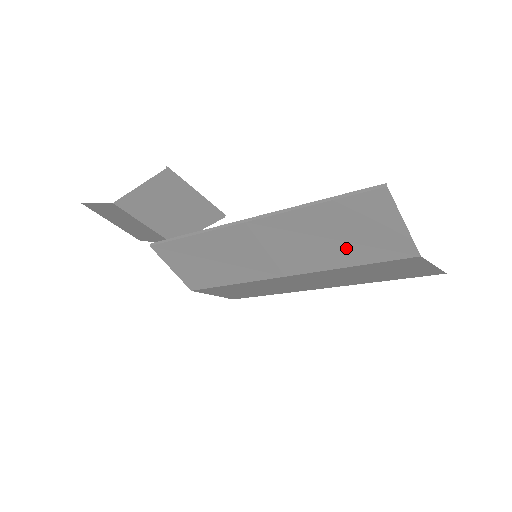
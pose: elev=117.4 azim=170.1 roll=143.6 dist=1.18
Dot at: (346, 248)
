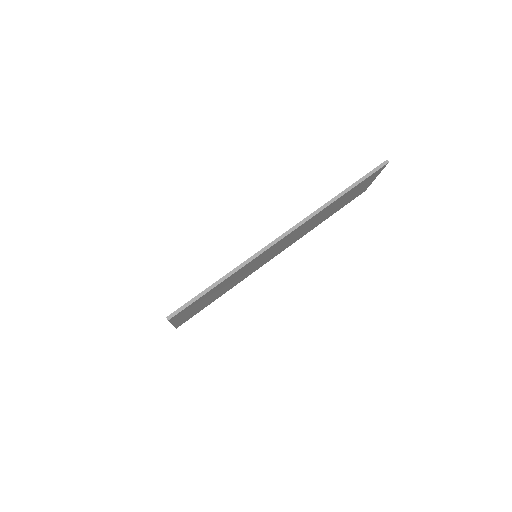
Dot at: (333, 211)
